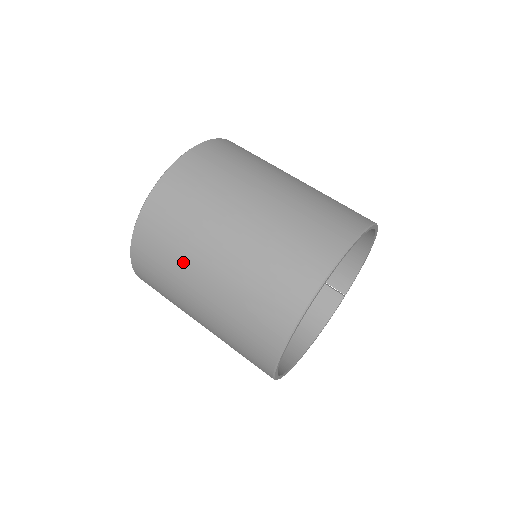
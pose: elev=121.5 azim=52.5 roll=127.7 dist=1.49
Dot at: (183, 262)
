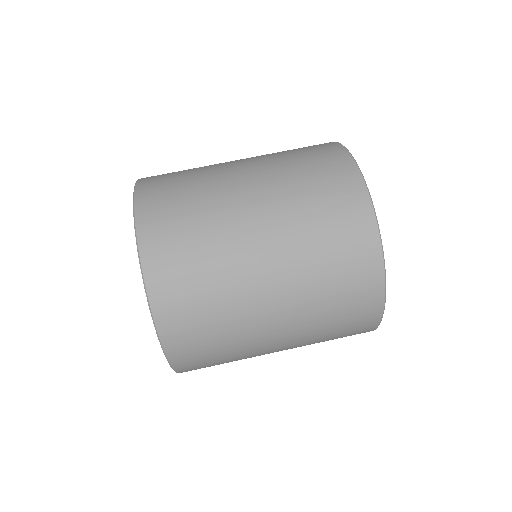
Dot at: (240, 326)
